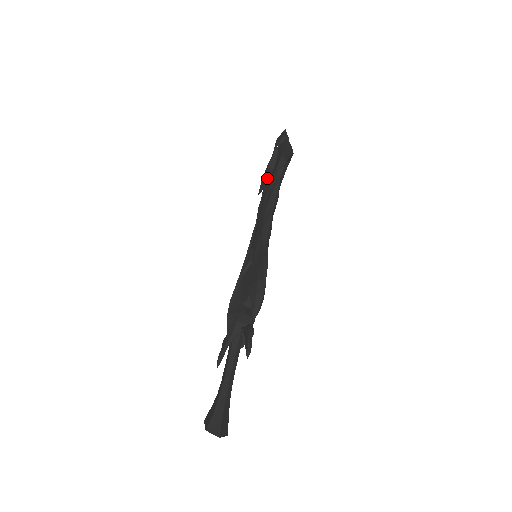
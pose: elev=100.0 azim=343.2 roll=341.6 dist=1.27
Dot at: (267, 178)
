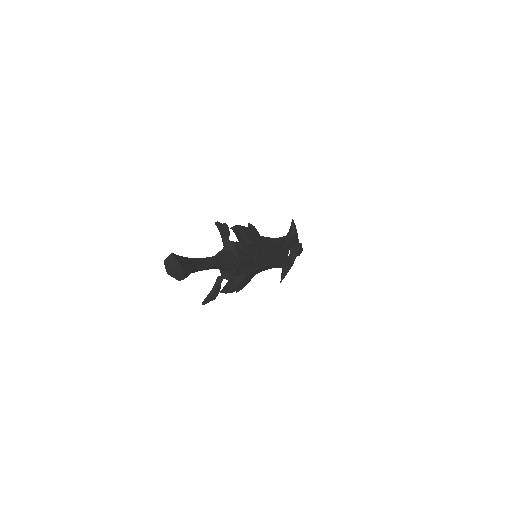
Dot at: occluded
